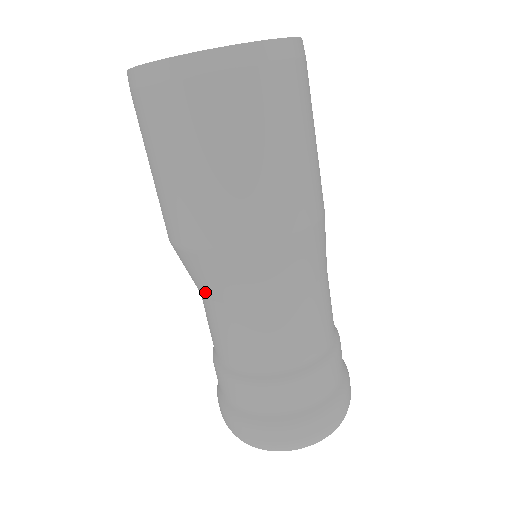
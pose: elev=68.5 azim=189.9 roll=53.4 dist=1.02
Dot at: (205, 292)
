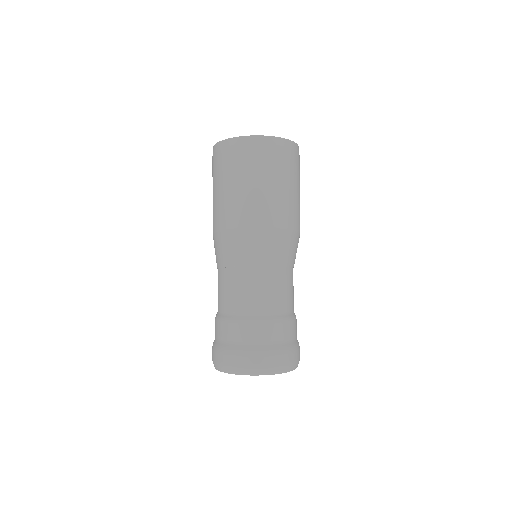
Dot at: (256, 261)
